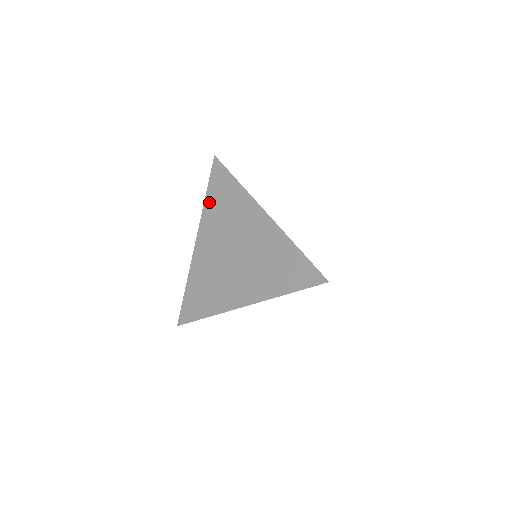
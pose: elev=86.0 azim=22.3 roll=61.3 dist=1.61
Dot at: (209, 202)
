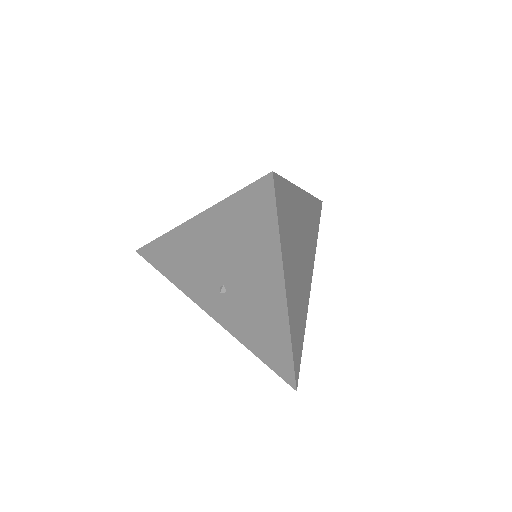
Dot at: occluded
